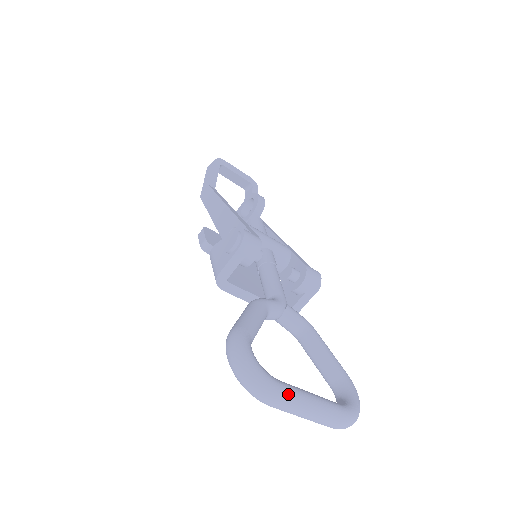
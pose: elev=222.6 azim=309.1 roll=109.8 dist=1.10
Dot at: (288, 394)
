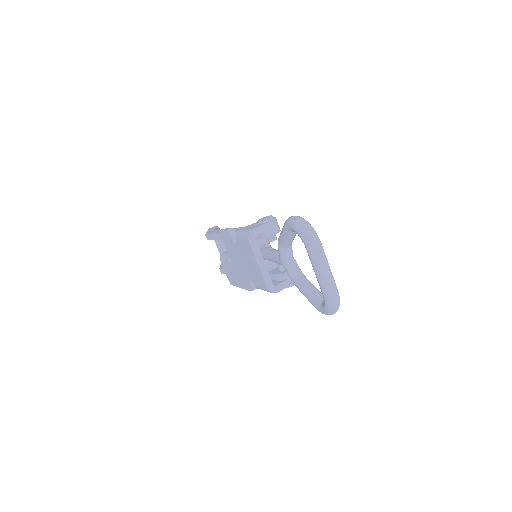
Dot at: occluded
